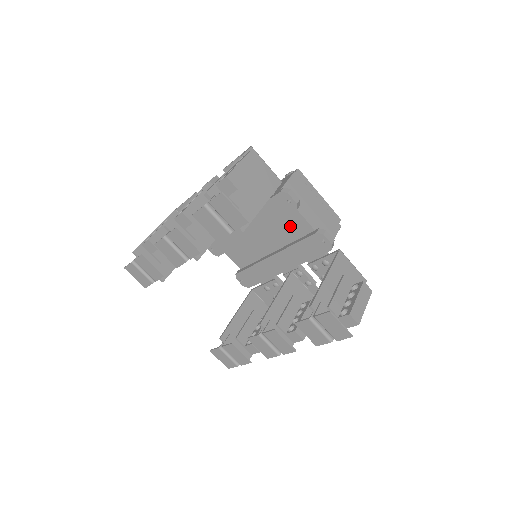
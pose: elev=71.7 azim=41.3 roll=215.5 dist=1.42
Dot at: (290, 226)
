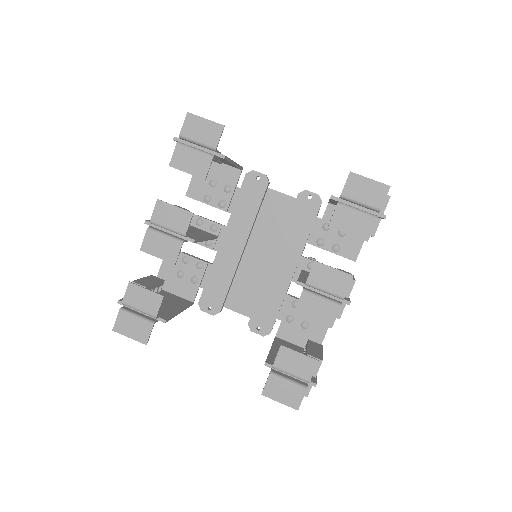
Dot at: (273, 213)
